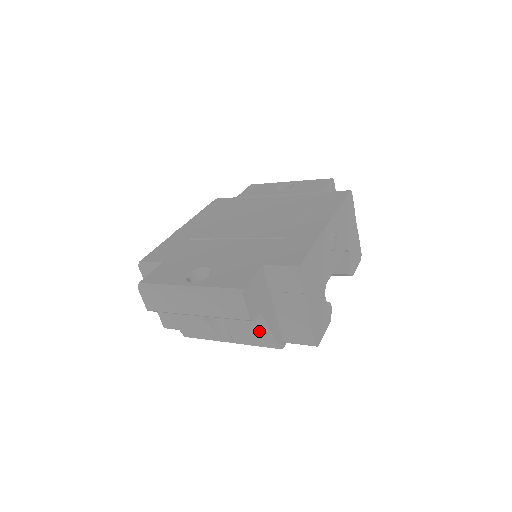
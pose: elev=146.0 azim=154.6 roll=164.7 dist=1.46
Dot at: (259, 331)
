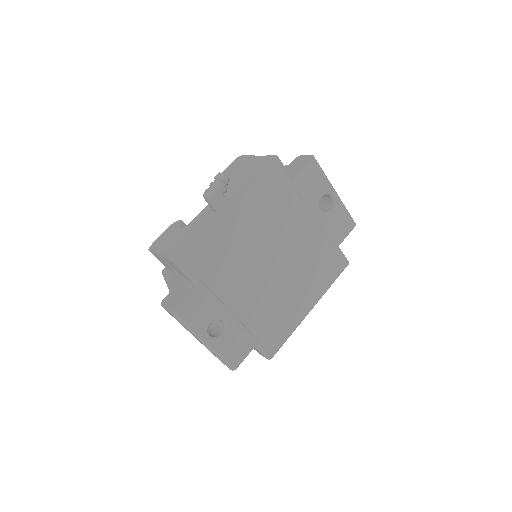
Dot at: occluded
